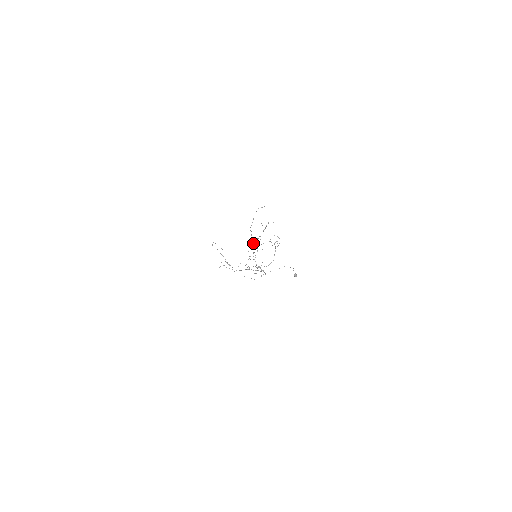
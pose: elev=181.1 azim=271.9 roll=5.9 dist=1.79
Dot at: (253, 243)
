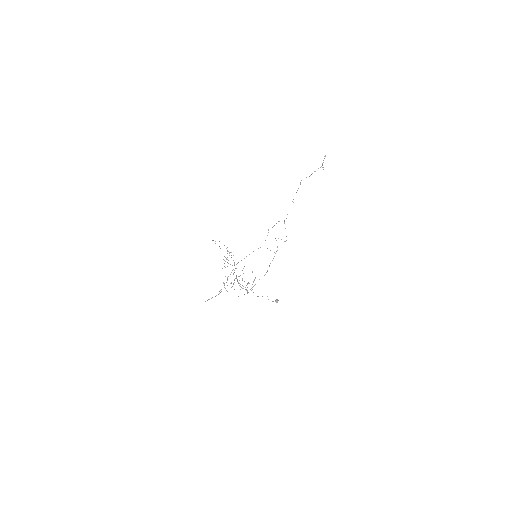
Dot at: (241, 260)
